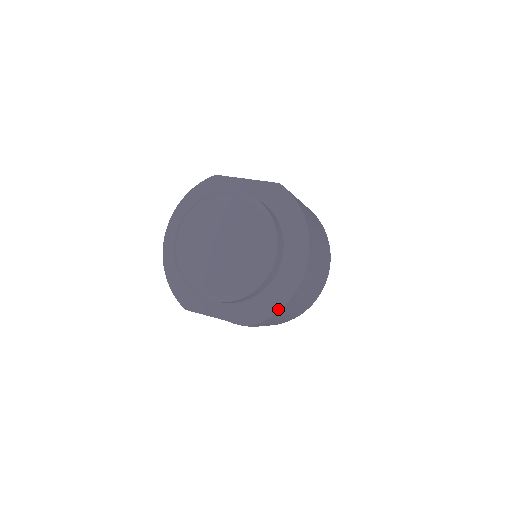
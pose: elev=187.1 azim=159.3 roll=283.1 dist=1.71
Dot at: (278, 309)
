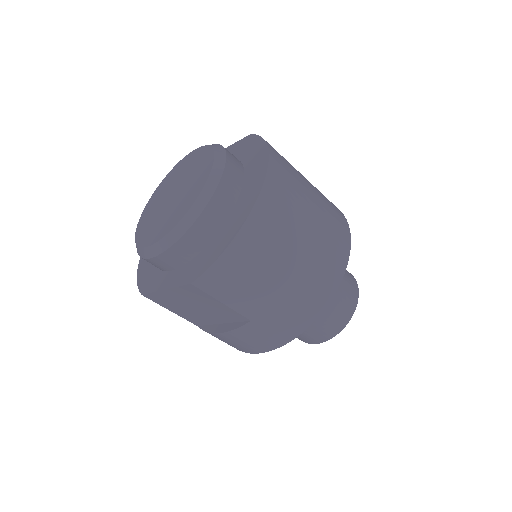
Dot at: (224, 248)
